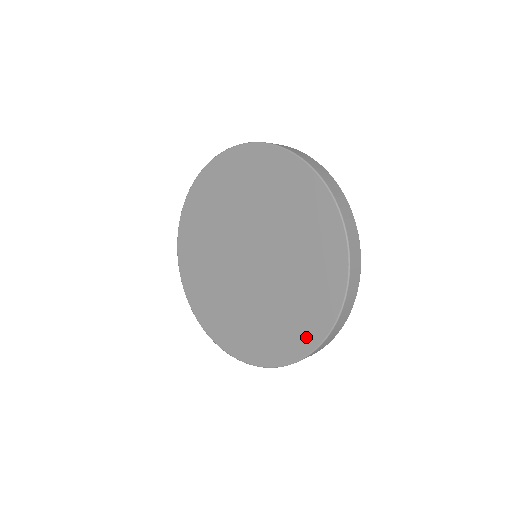
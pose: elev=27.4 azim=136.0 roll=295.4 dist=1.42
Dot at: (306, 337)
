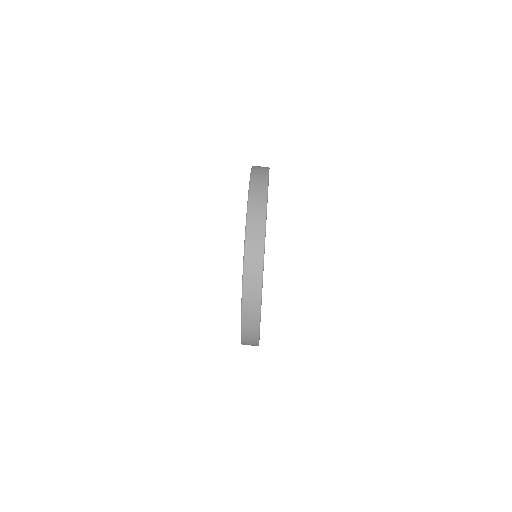
Dot at: occluded
